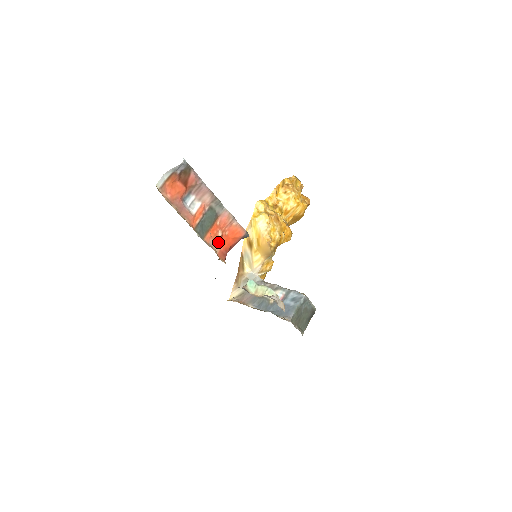
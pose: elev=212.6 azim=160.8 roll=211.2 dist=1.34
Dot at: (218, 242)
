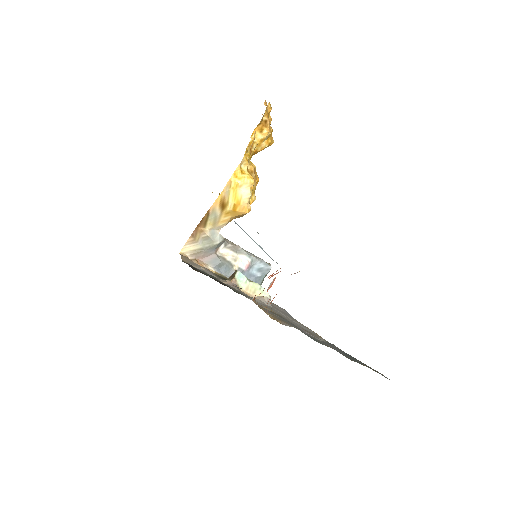
Dot at: occluded
